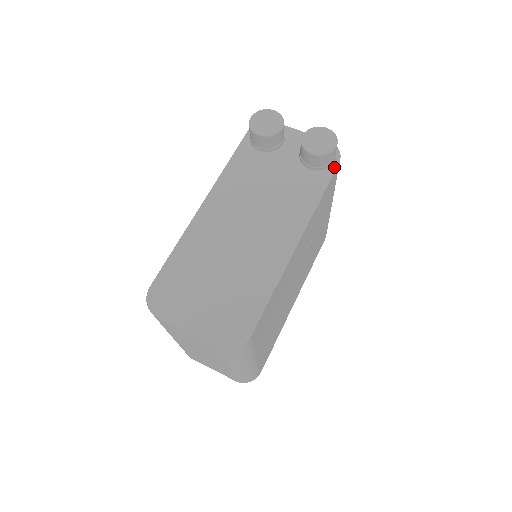
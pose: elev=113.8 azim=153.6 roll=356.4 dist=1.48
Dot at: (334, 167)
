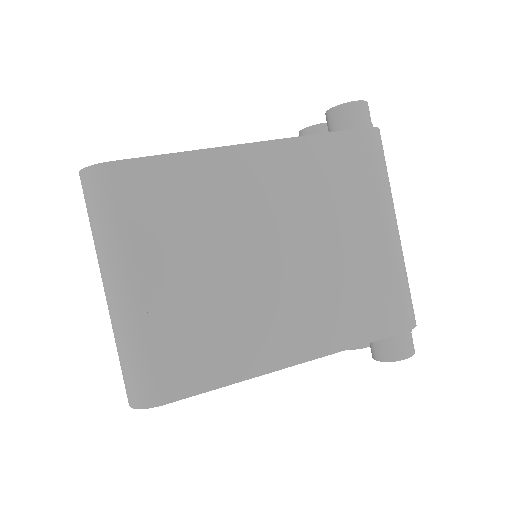
Dot at: (357, 129)
